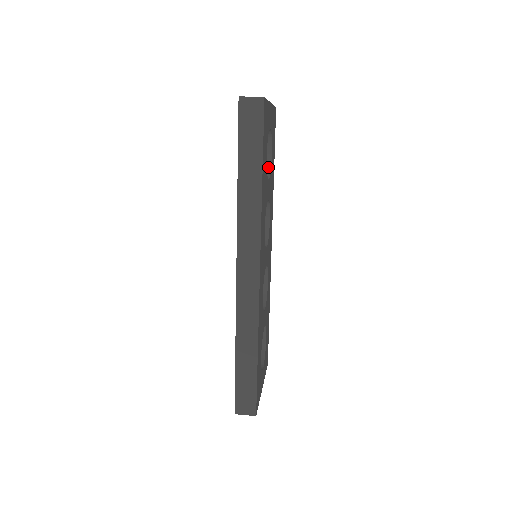
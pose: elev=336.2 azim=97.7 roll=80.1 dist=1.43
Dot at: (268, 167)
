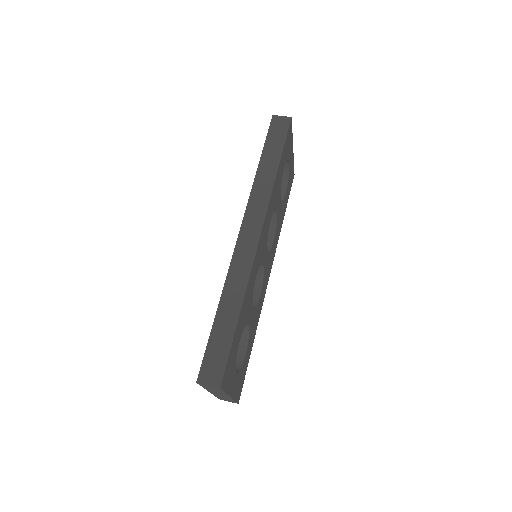
Dot at: (281, 198)
